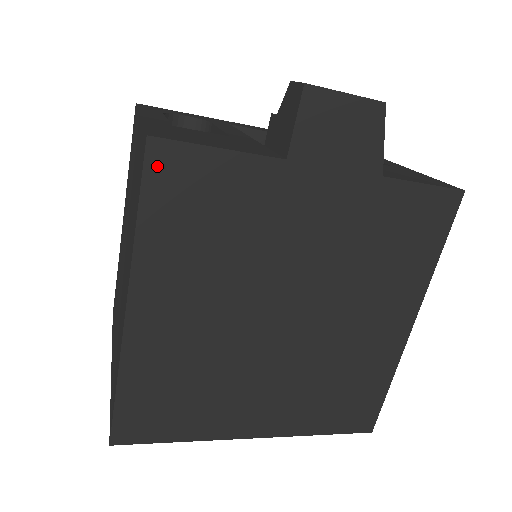
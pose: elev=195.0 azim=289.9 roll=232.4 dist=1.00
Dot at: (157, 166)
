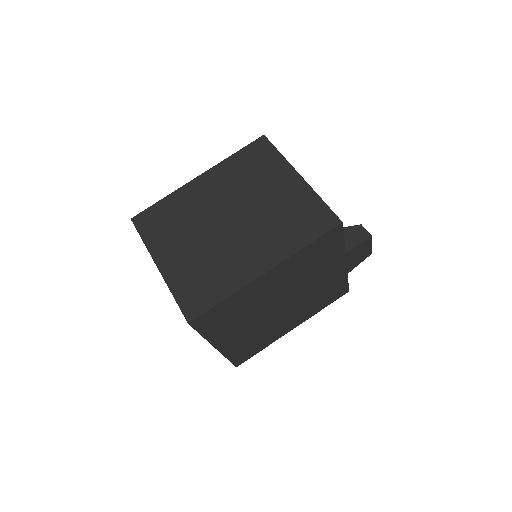
Dot at: (332, 232)
